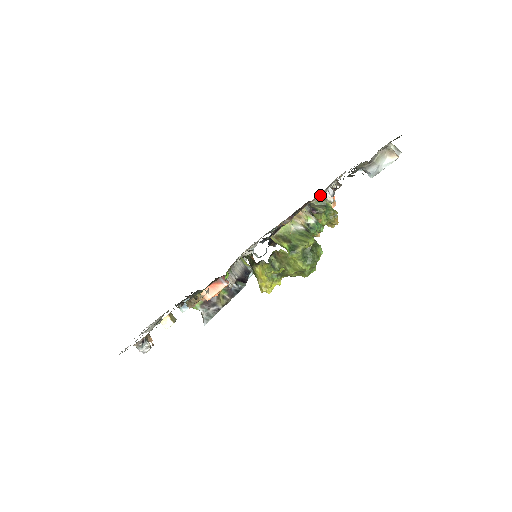
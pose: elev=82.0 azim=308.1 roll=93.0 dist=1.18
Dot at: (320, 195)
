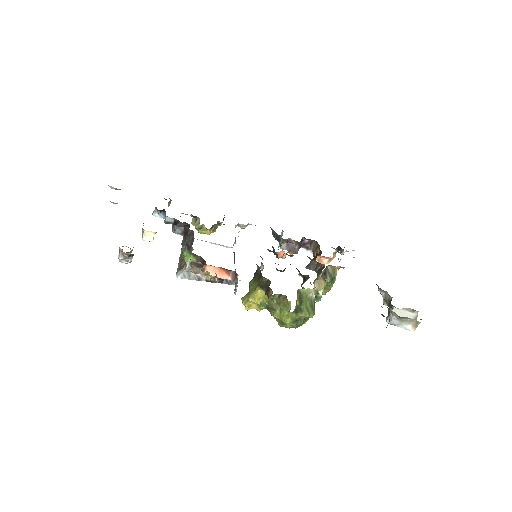
Dot at: (338, 267)
